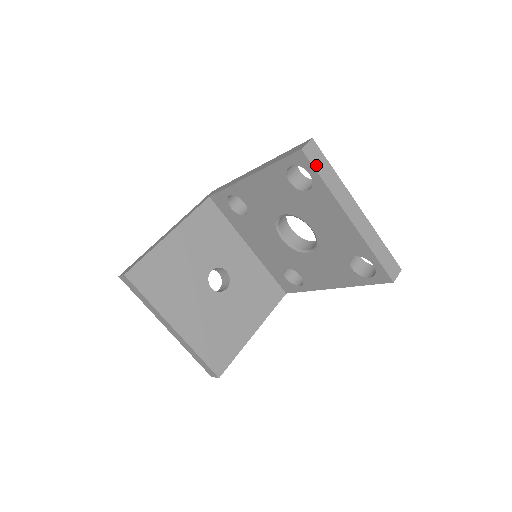
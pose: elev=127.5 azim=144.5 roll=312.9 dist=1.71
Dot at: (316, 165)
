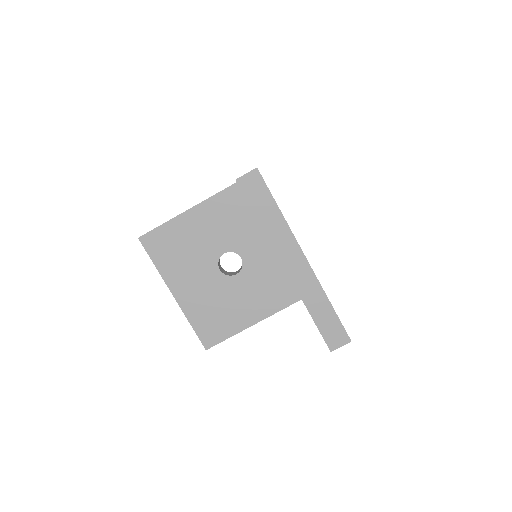
Dot at: (252, 200)
